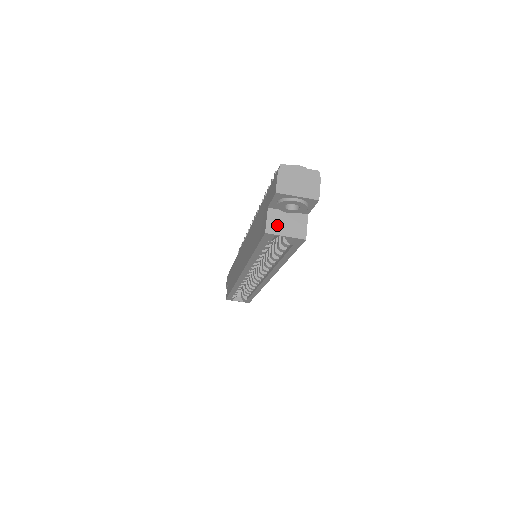
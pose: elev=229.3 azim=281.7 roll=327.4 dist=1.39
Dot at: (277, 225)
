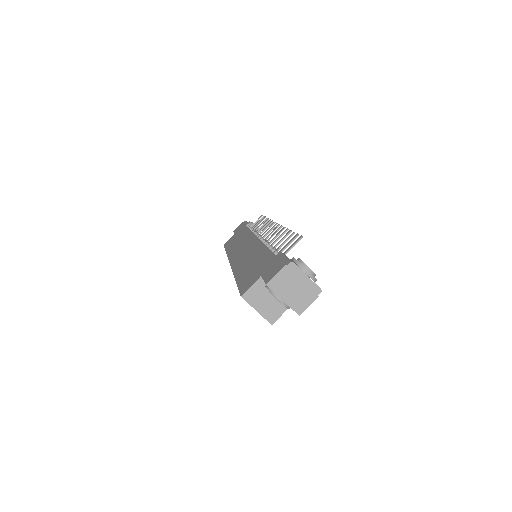
Dot at: (257, 297)
